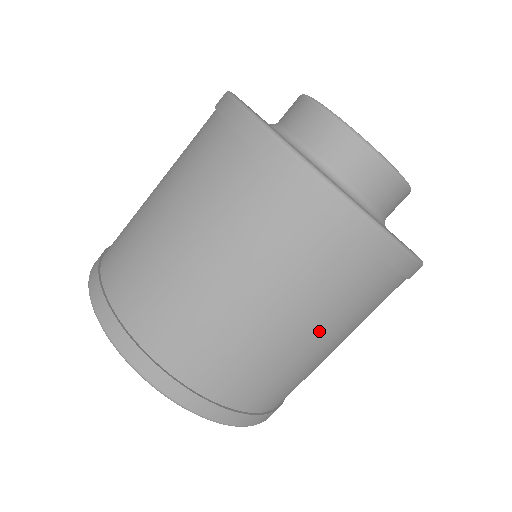
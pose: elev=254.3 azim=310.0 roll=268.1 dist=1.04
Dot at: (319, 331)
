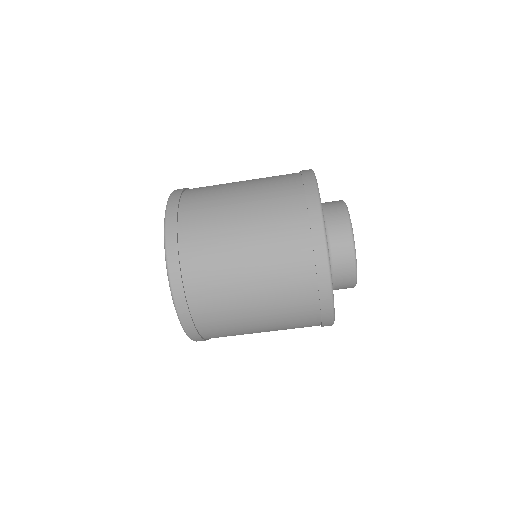
Dot at: (265, 314)
